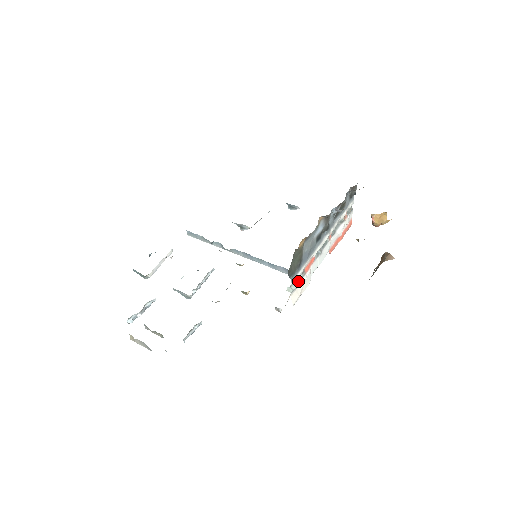
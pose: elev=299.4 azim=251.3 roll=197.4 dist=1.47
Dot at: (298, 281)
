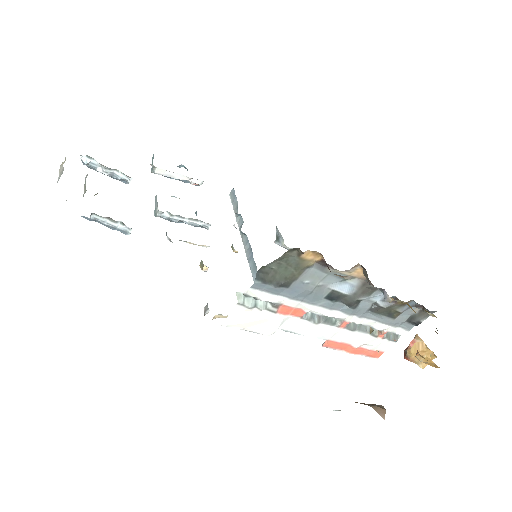
Dot at: (260, 305)
